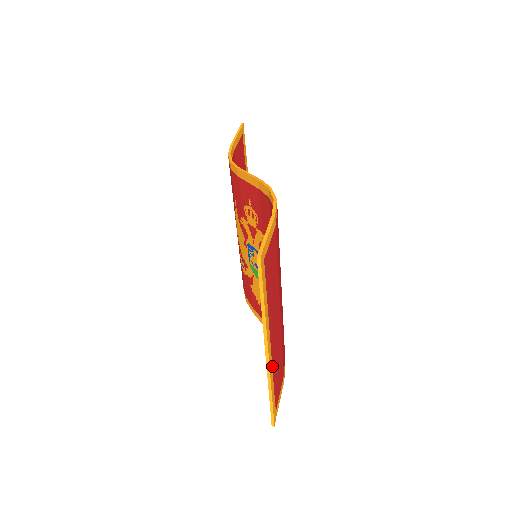
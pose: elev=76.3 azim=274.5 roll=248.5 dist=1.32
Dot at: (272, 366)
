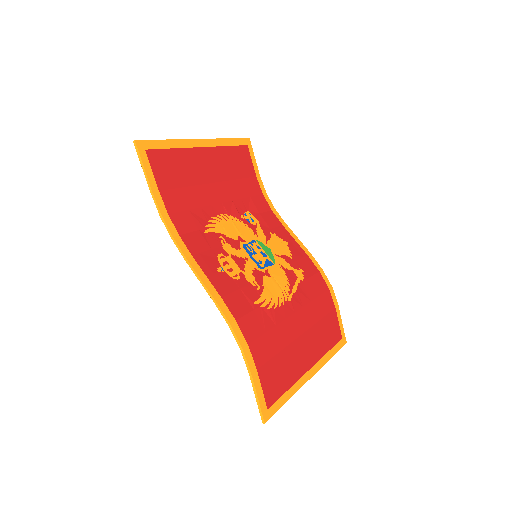
Dot at: (320, 359)
